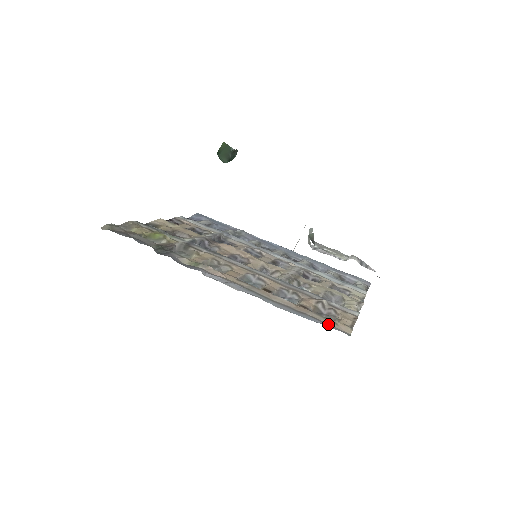
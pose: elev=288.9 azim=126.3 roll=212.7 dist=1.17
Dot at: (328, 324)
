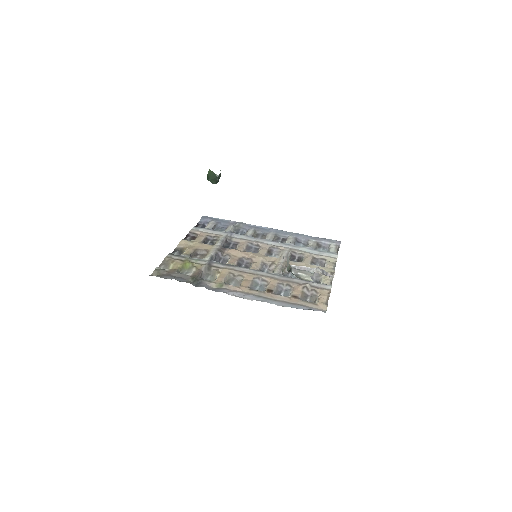
Dot at: (312, 307)
